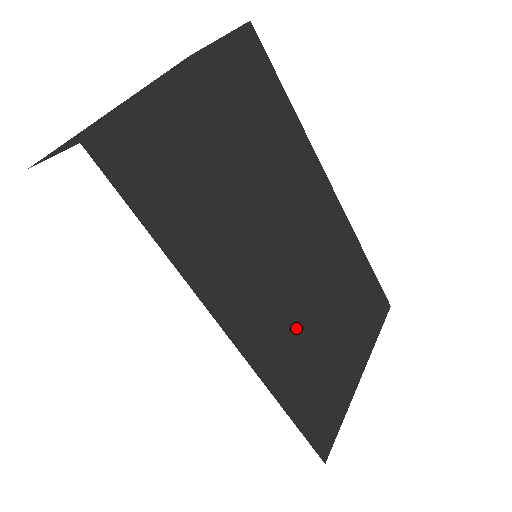
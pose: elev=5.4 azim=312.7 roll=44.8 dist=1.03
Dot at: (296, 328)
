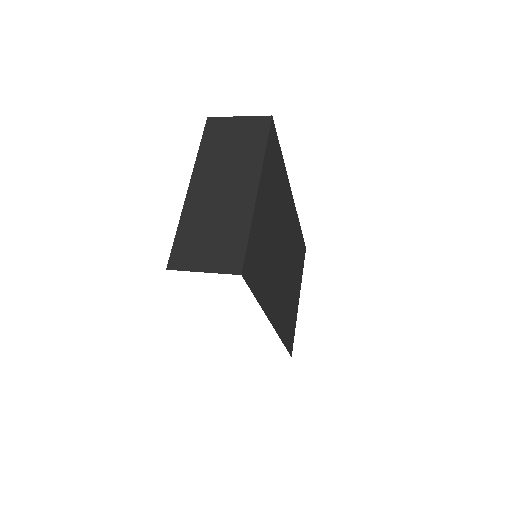
Dot at: (285, 298)
